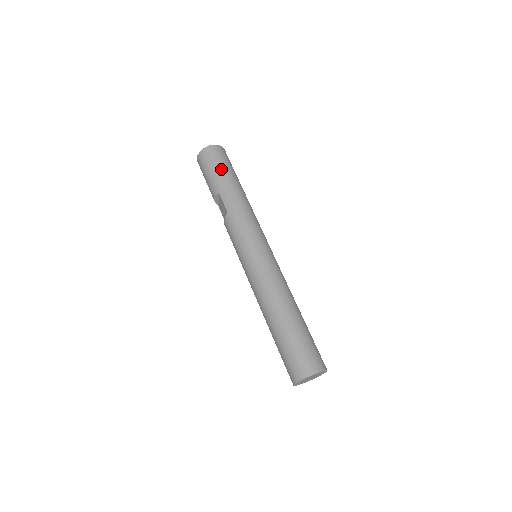
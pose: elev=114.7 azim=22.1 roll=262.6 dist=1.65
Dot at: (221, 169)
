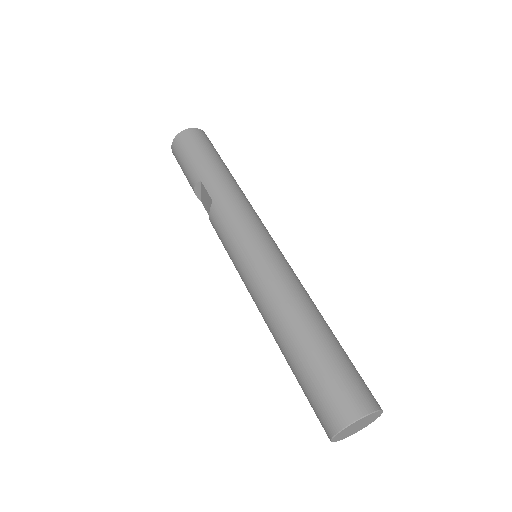
Dot at: (202, 152)
